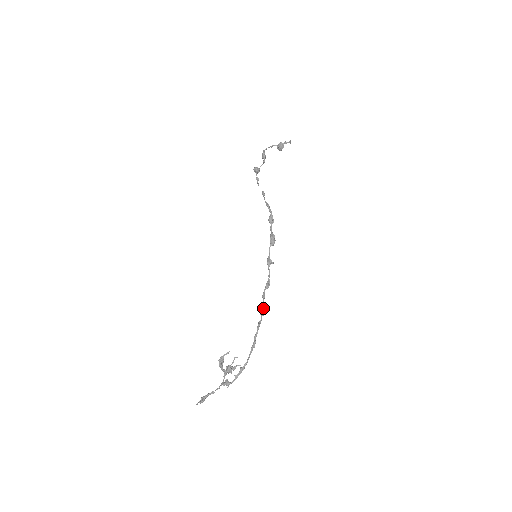
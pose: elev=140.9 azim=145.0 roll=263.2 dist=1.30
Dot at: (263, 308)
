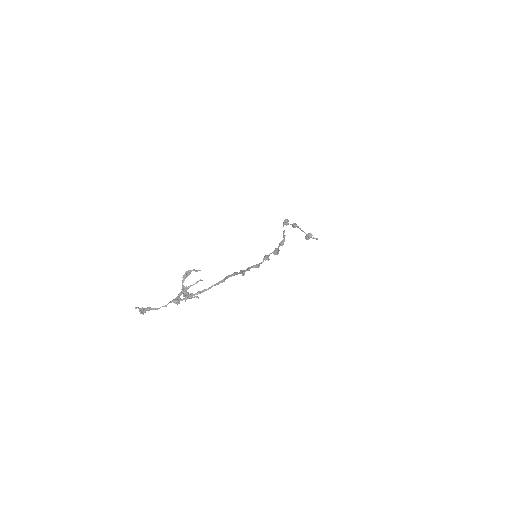
Dot at: occluded
